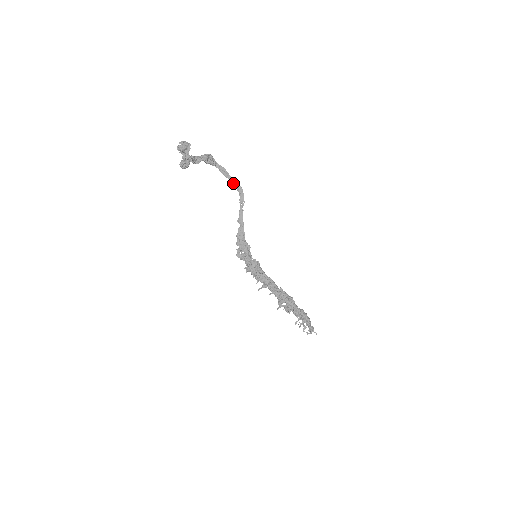
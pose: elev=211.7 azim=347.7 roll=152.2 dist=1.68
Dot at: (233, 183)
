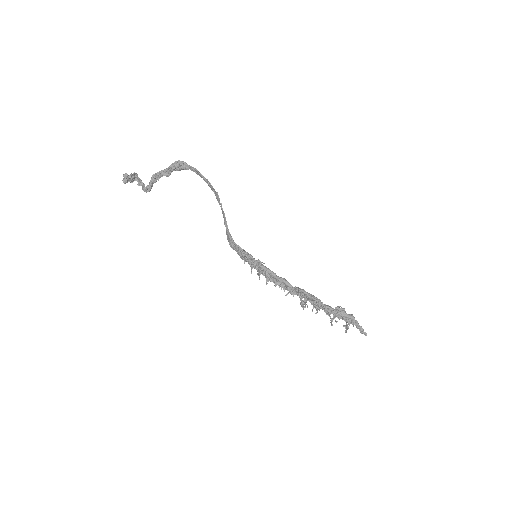
Dot at: occluded
